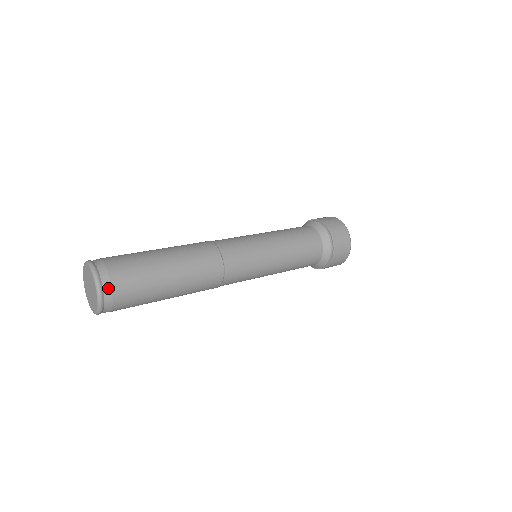
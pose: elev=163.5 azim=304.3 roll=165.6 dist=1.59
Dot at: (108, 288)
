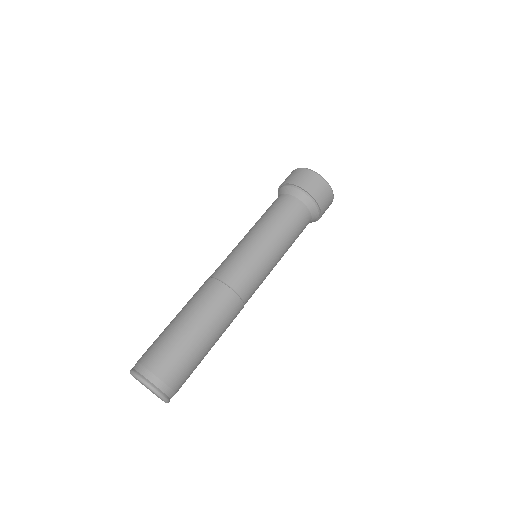
Dot at: (166, 389)
